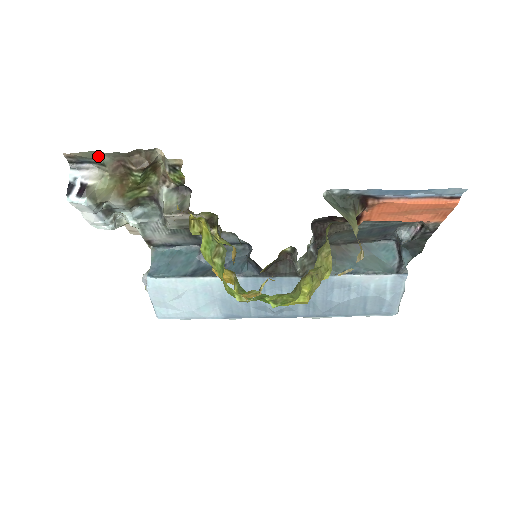
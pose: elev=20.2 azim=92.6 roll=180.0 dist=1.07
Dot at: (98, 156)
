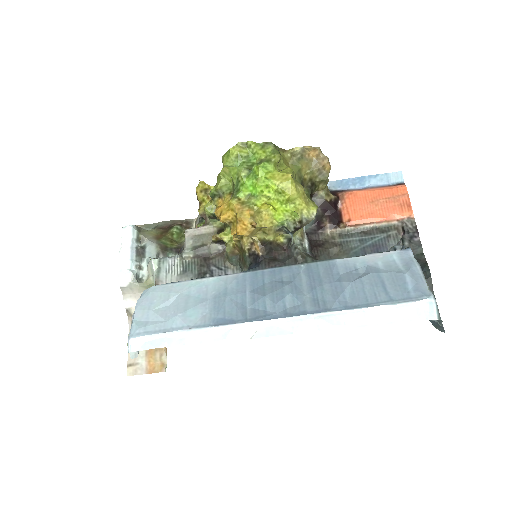
Dot at: (154, 227)
